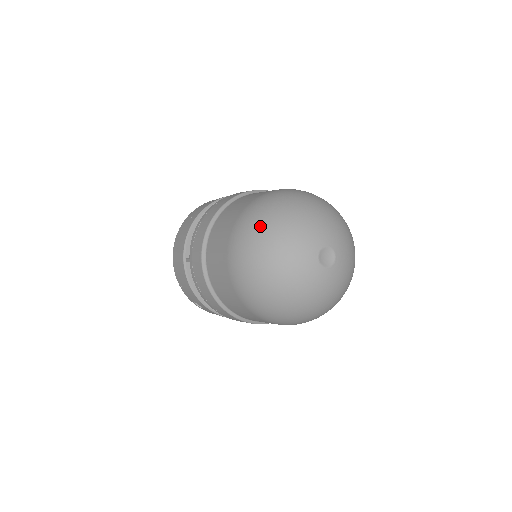
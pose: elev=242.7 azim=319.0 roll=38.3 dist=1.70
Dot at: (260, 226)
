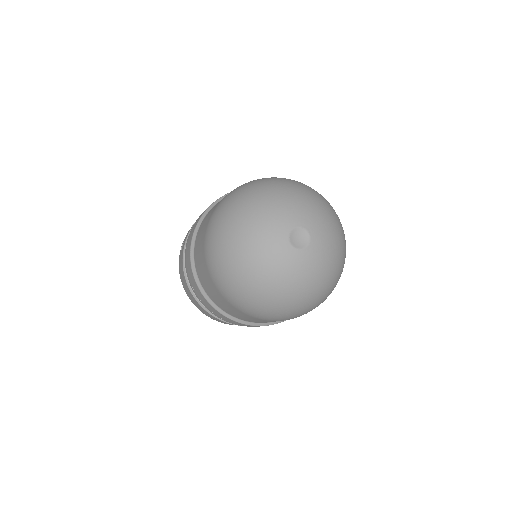
Dot at: (291, 181)
